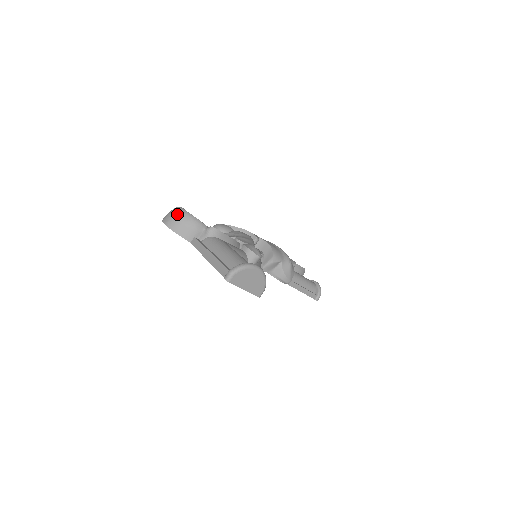
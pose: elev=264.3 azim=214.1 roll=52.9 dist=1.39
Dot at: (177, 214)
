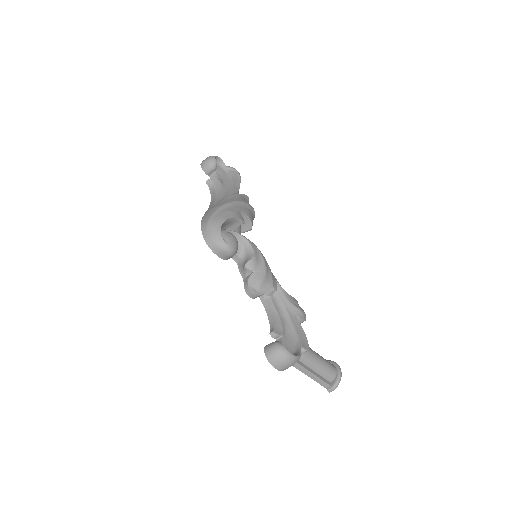
Dot at: (291, 364)
